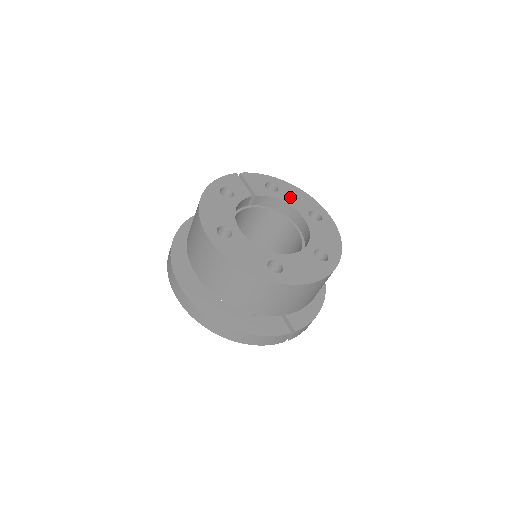
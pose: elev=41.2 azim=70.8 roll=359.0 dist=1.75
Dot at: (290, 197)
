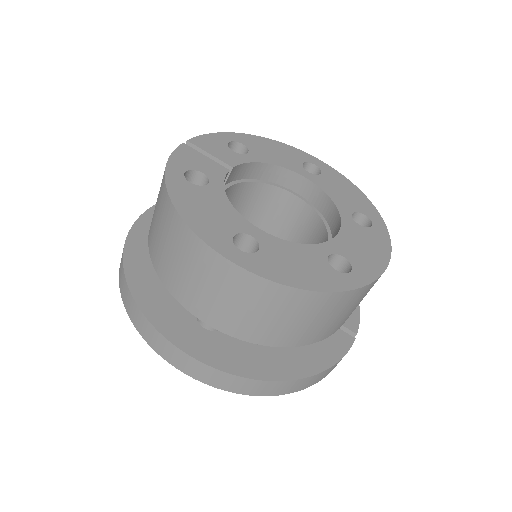
Dot at: (268, 154)
